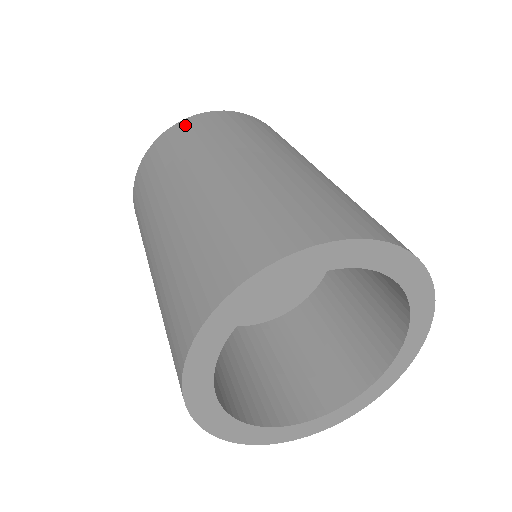
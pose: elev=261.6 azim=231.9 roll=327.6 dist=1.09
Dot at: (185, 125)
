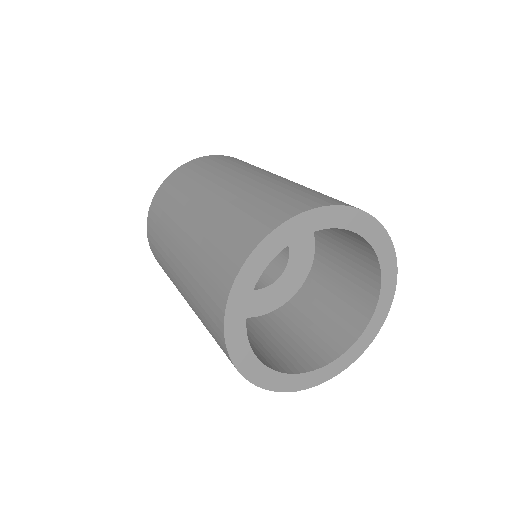
Dot at: (157, 199)
